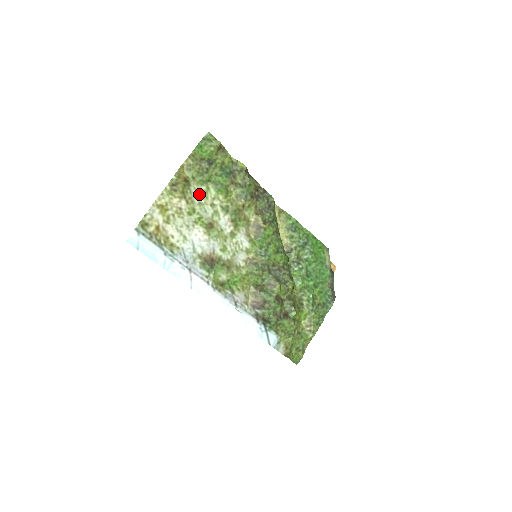
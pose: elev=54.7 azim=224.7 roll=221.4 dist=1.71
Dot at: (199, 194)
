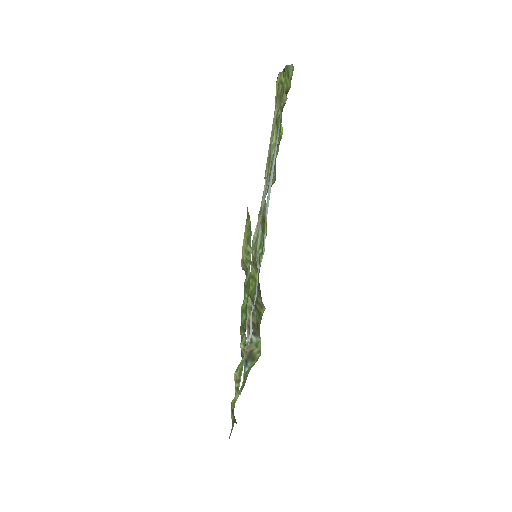
Dot at: (272, 128)
